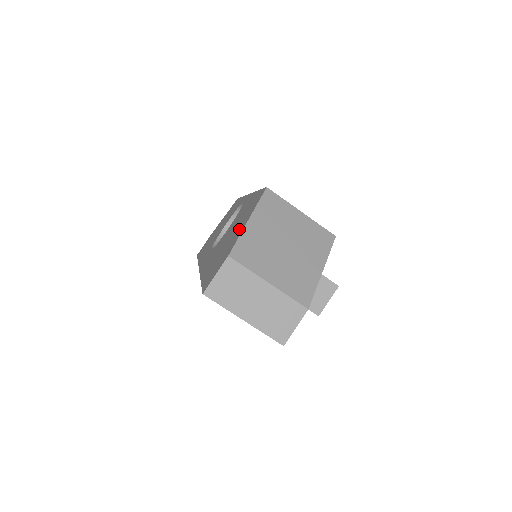
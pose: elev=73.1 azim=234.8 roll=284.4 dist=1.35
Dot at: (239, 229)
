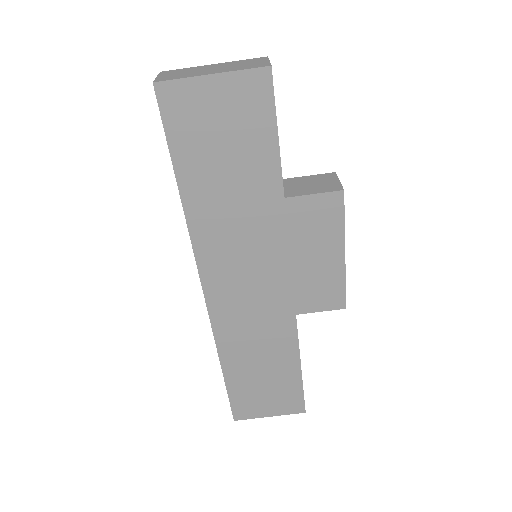
Dot at: occluded
